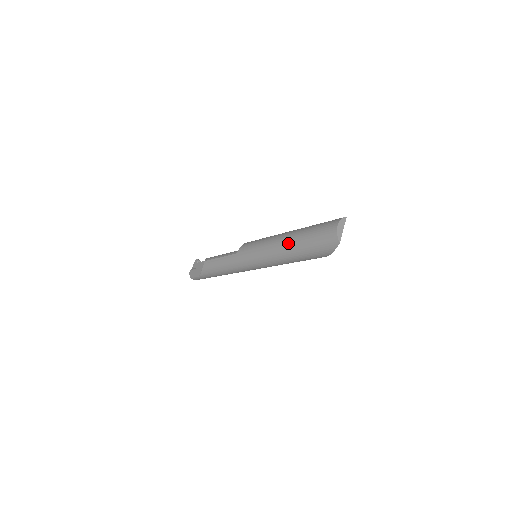
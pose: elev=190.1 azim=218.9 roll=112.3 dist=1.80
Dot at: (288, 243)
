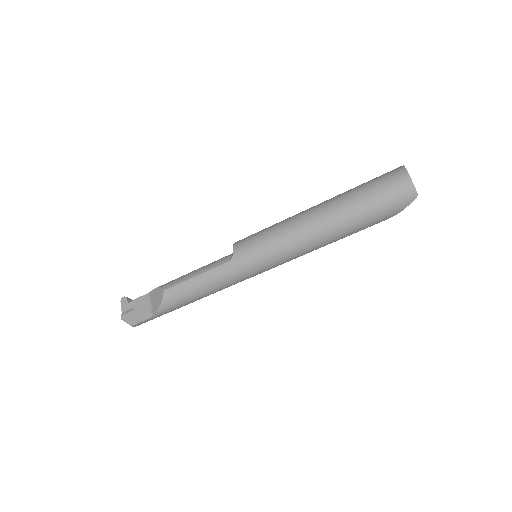
Dot at: (331, 219)
